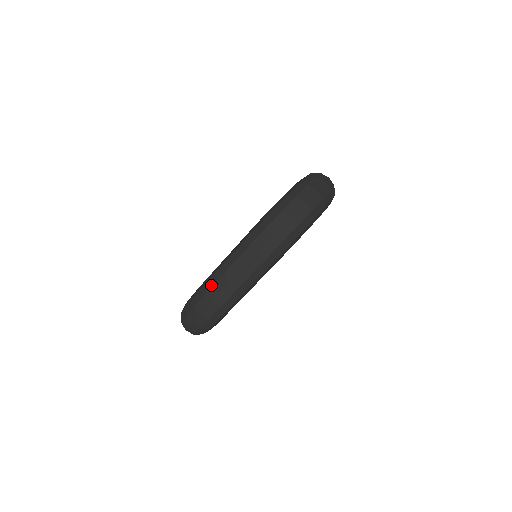
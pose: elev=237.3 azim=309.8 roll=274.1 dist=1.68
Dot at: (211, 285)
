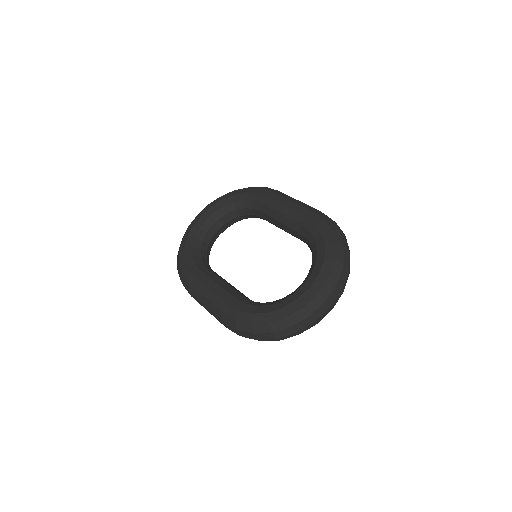
Dot at: (193, 294)
